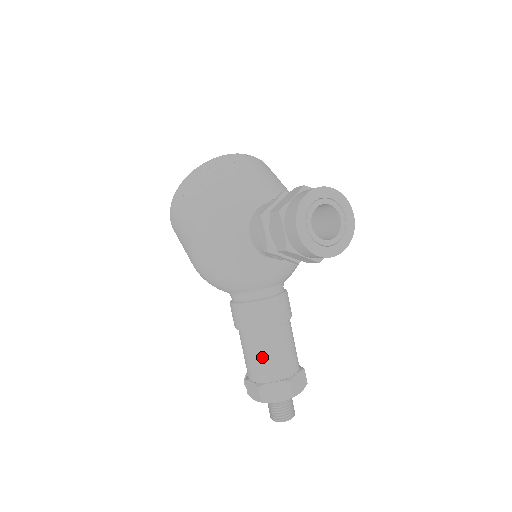
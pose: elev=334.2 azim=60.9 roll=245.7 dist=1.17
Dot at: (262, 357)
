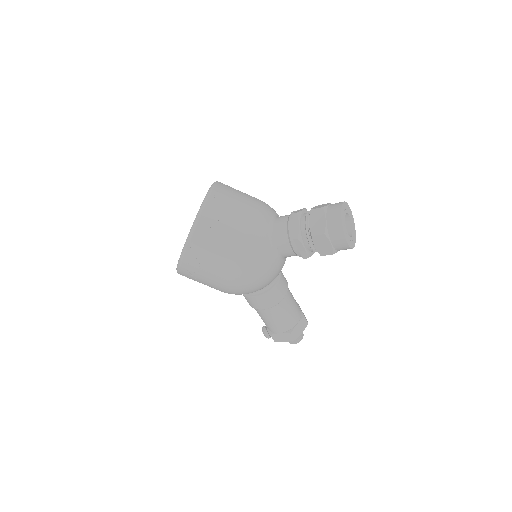
Dot at: (287, 315)
